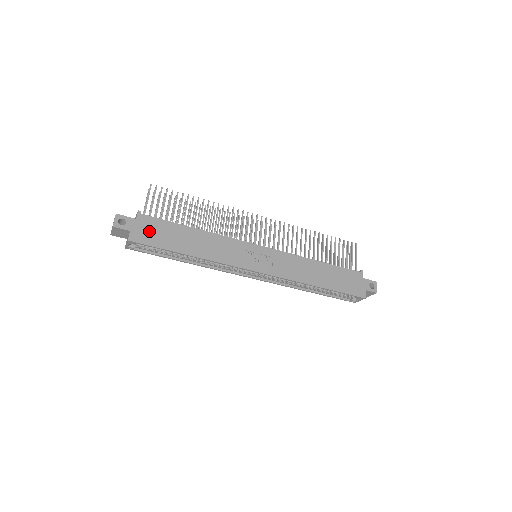
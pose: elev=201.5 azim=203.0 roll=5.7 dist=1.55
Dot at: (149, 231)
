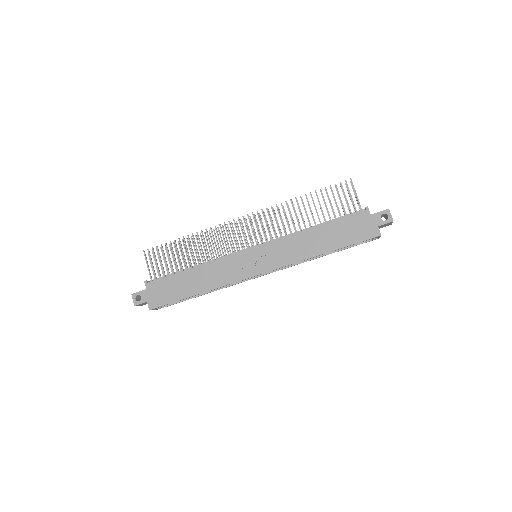
Dot at: (159, 293)
